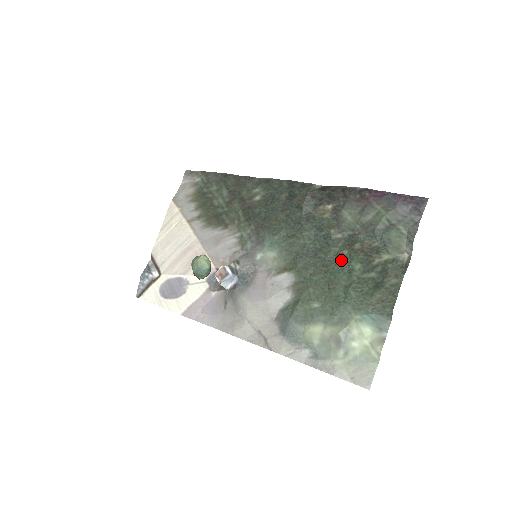
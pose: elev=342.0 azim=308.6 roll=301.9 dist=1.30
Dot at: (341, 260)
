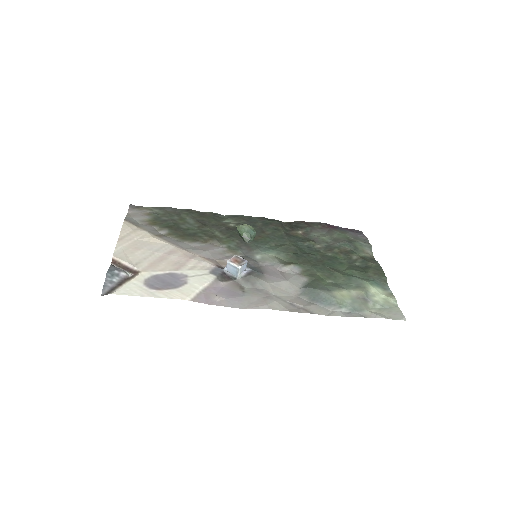
Dot at: (329, 258)
